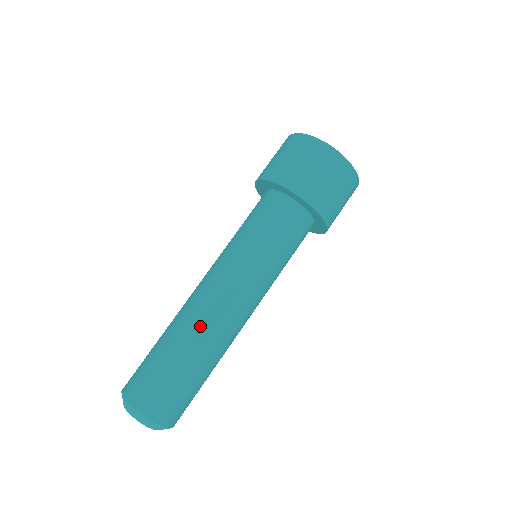
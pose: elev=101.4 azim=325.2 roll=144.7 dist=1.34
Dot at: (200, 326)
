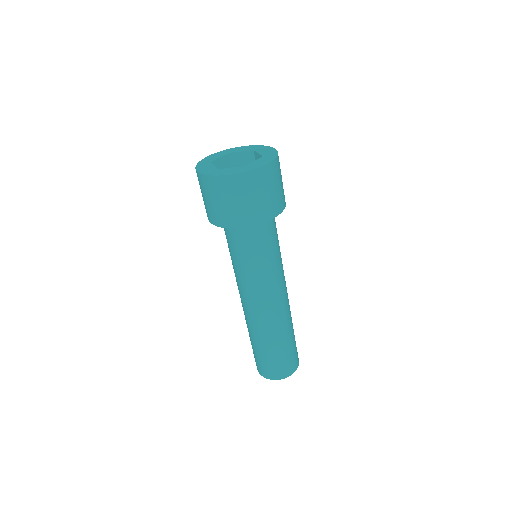
Dot at: (251, 325)
